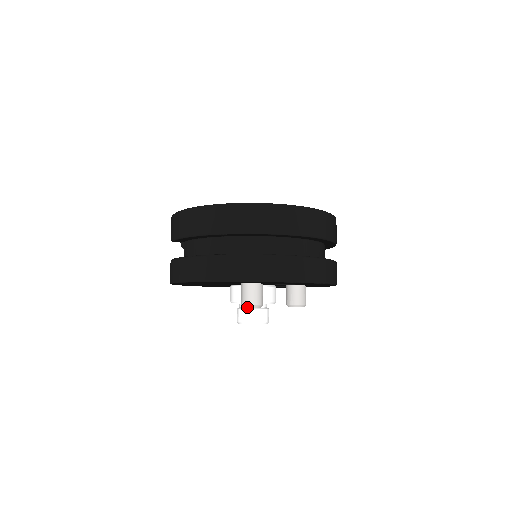
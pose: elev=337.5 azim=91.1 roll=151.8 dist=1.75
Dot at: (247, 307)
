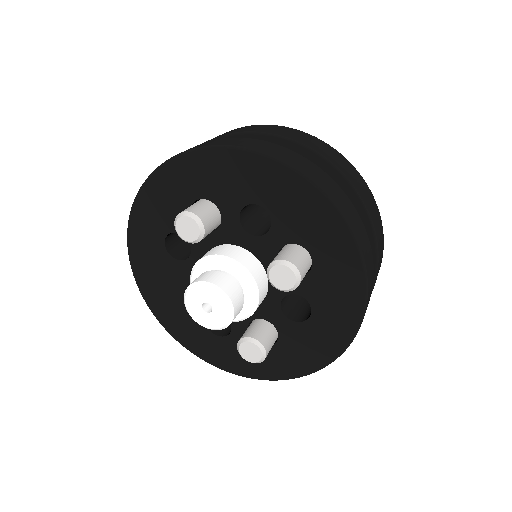
Dot at: (177, 220)
